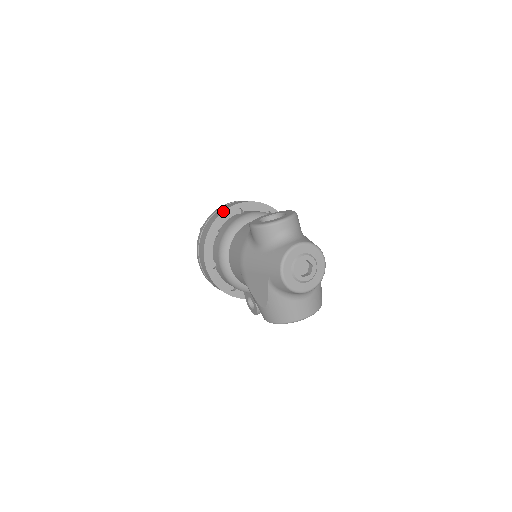
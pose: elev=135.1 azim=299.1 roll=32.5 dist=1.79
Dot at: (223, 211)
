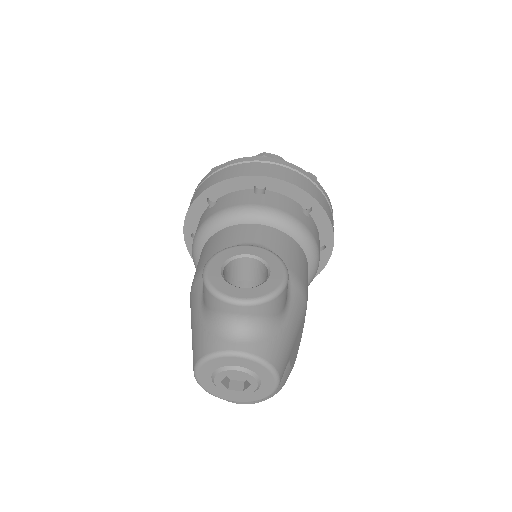
Dot at: (233, 177)
